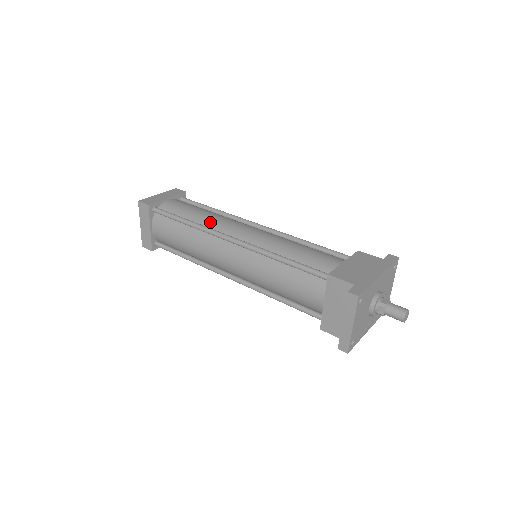
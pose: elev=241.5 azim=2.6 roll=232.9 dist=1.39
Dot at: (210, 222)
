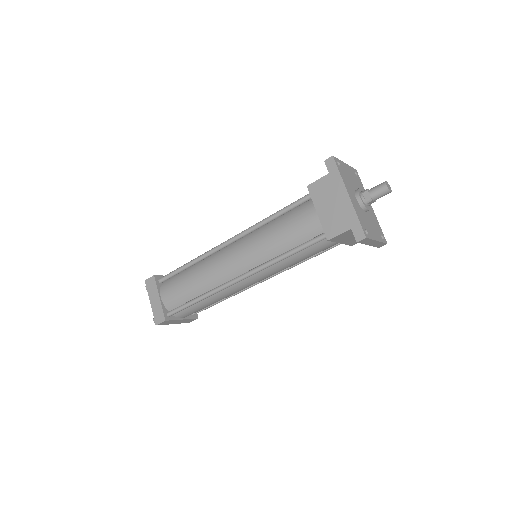
Dot at: (209, 283)
